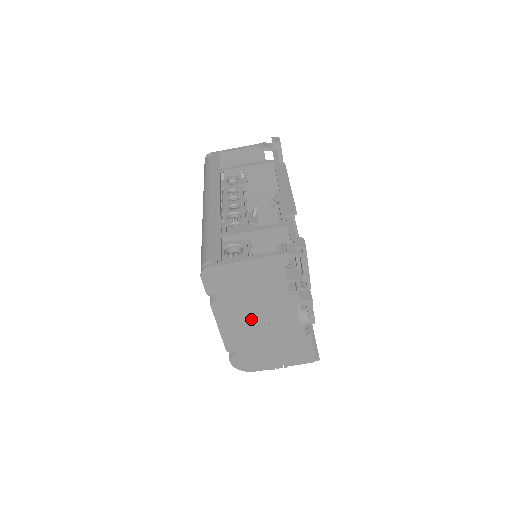
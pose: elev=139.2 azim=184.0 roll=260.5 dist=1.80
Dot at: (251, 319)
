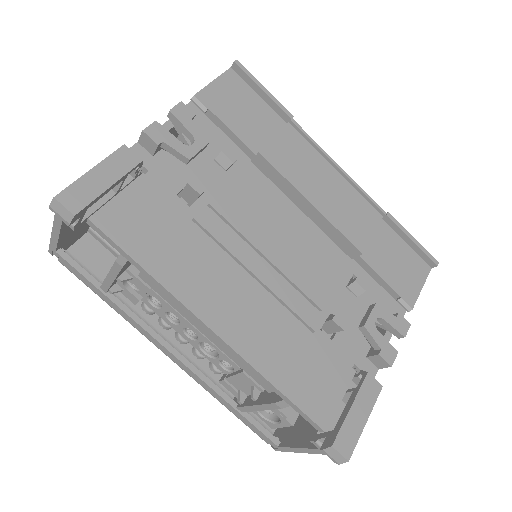
Dot at: occluded
